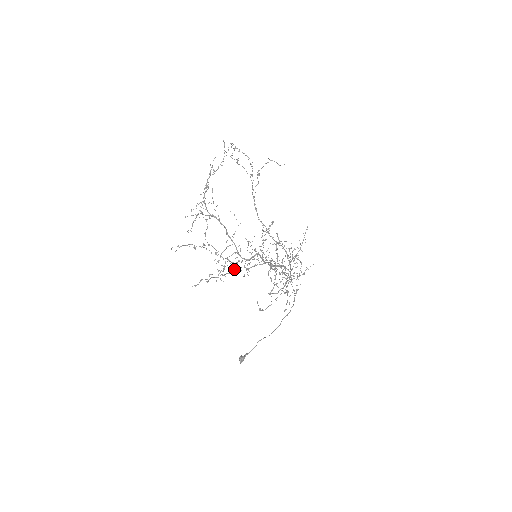
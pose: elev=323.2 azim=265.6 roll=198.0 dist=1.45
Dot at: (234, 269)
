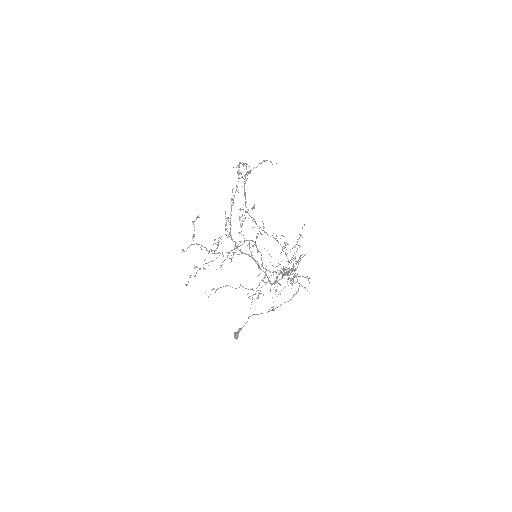
Dot at: (217, 257)
